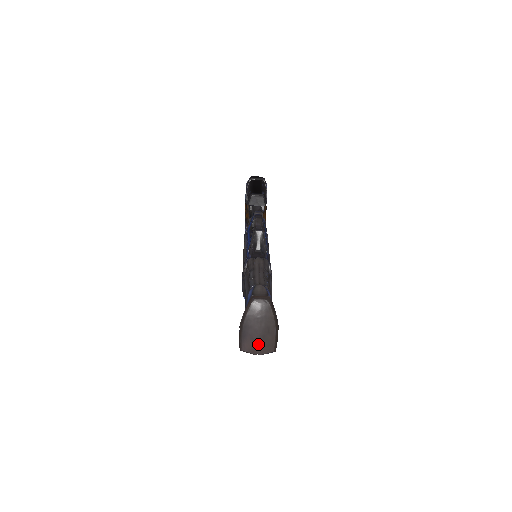
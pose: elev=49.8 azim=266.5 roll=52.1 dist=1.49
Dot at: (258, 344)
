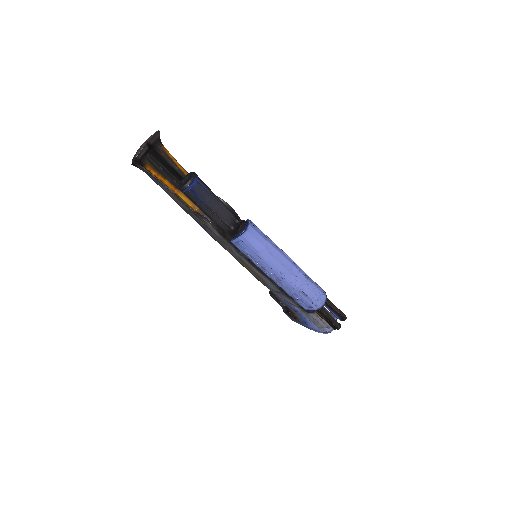
Dot at: occluded
